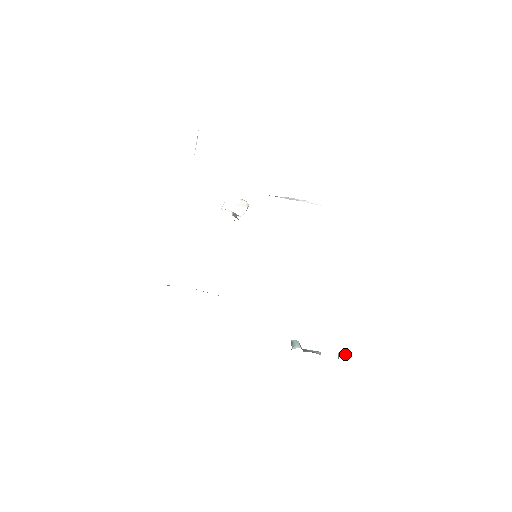
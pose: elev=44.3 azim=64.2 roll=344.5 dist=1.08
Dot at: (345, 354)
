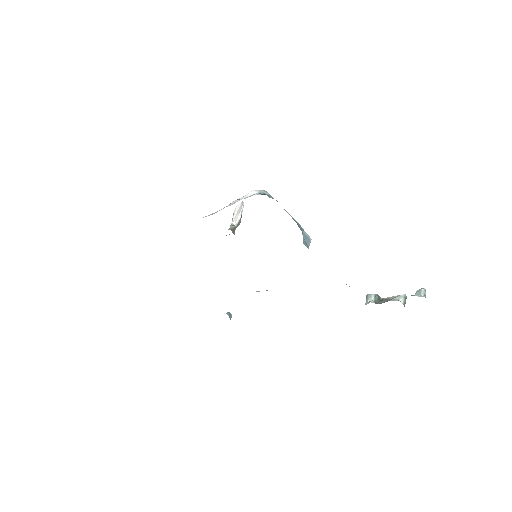
Dot at: (419, 292)
